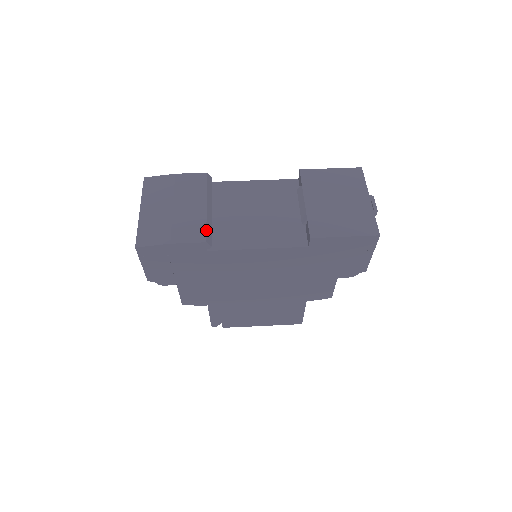
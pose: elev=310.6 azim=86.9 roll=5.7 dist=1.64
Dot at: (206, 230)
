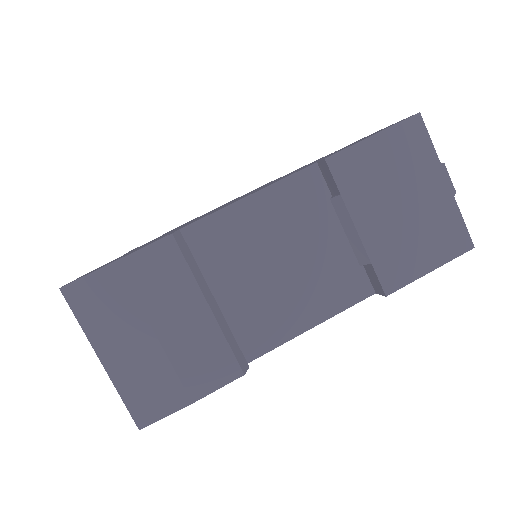
Dot at: (233, 354)
